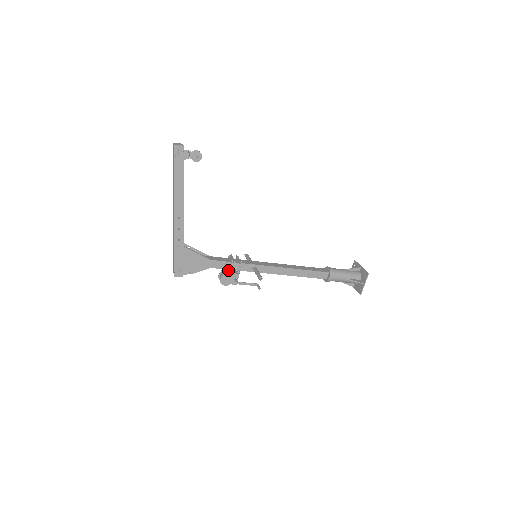
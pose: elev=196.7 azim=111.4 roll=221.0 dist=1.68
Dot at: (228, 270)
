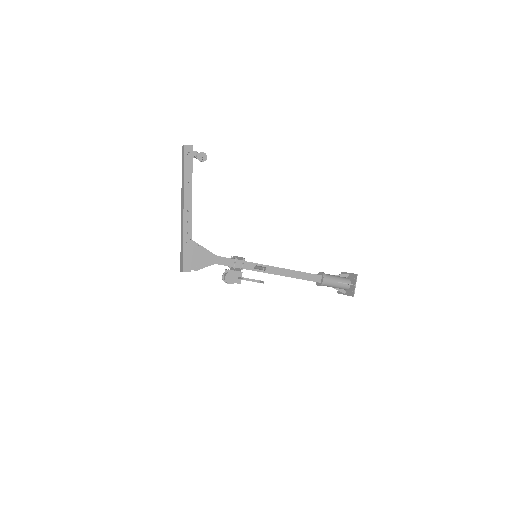
Dot at: occluded
